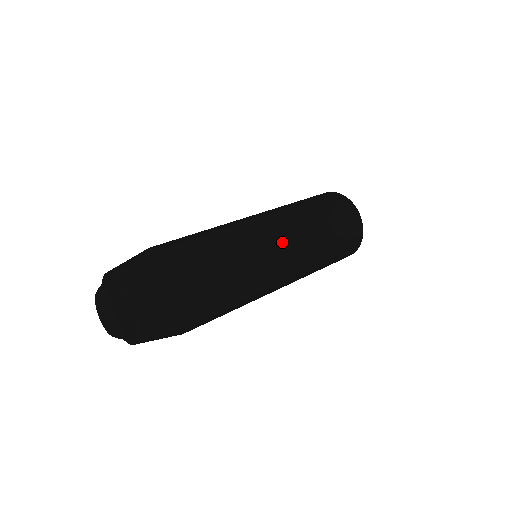
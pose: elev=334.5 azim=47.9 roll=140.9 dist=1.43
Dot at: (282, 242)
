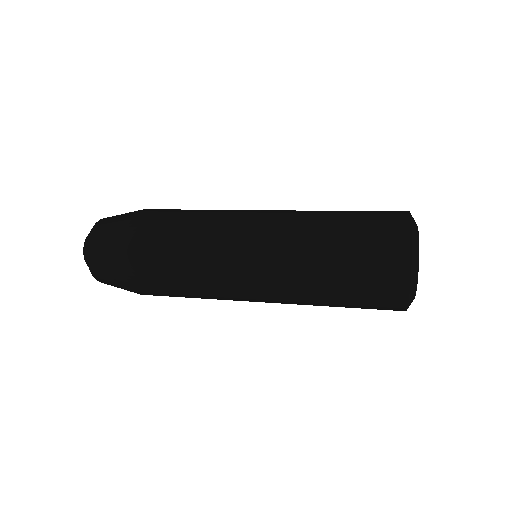
Dot at: (250, 242)
